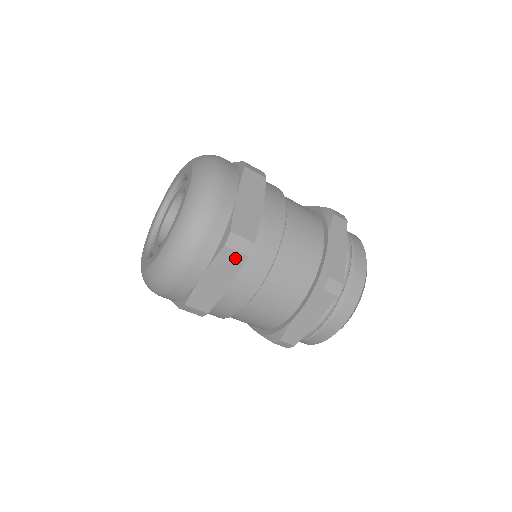
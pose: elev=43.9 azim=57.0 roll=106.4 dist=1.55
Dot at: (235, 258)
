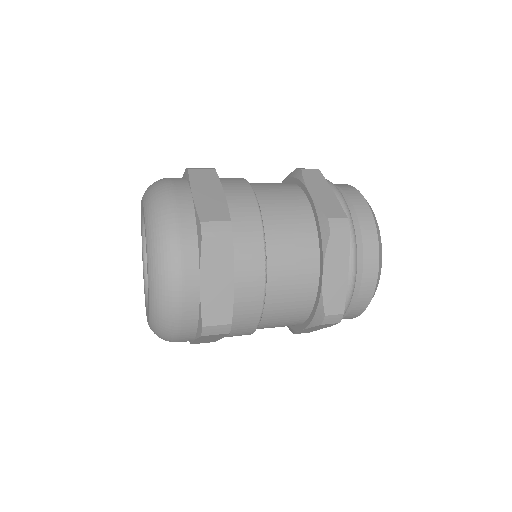
Dot at: occluded
